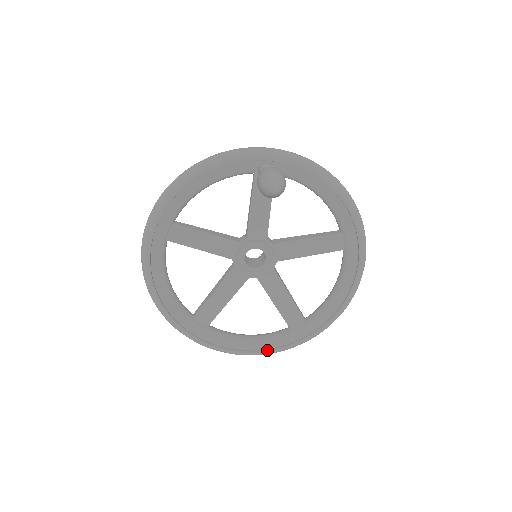
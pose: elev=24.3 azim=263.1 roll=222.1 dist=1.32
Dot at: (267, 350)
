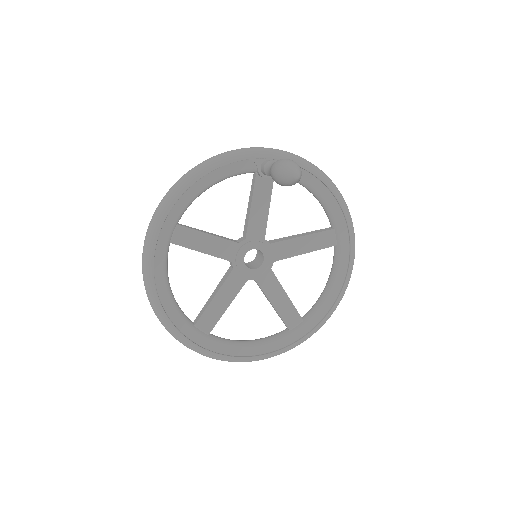
Dot at: (268, 353)
